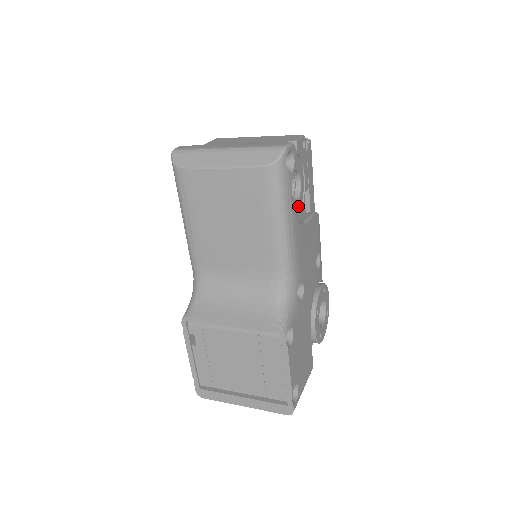
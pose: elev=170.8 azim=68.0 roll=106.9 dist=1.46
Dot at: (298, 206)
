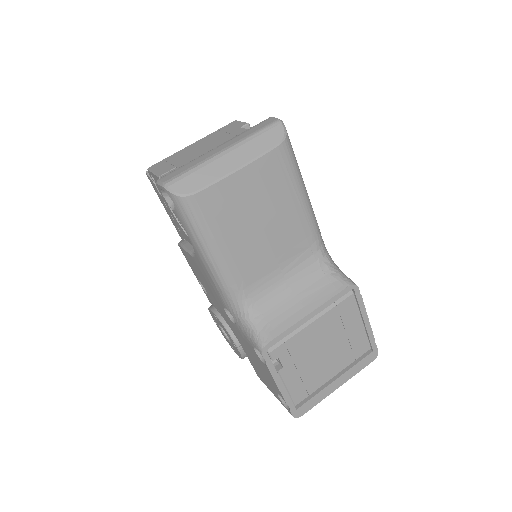
Dot at: occluded
